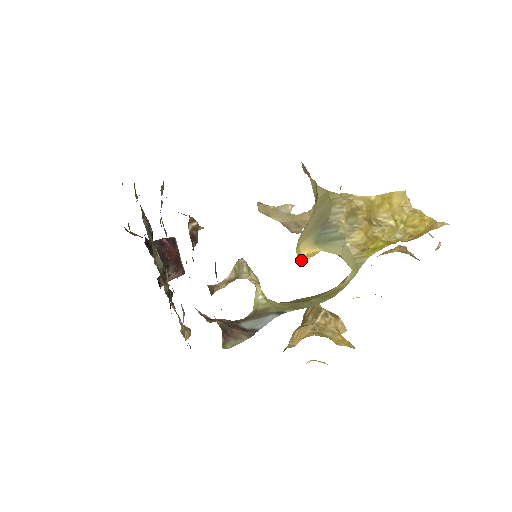
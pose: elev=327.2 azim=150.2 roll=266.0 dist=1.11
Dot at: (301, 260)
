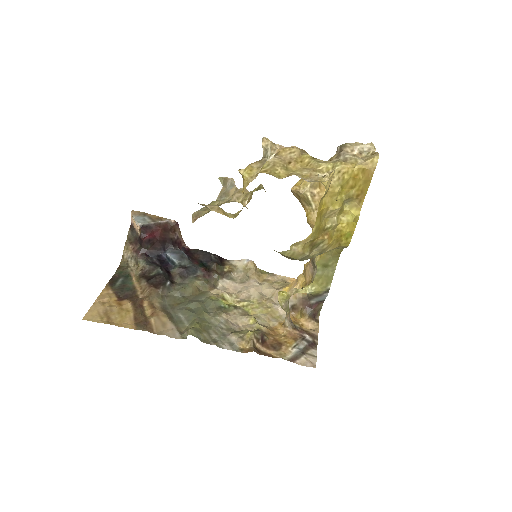
Dot at: occluded
